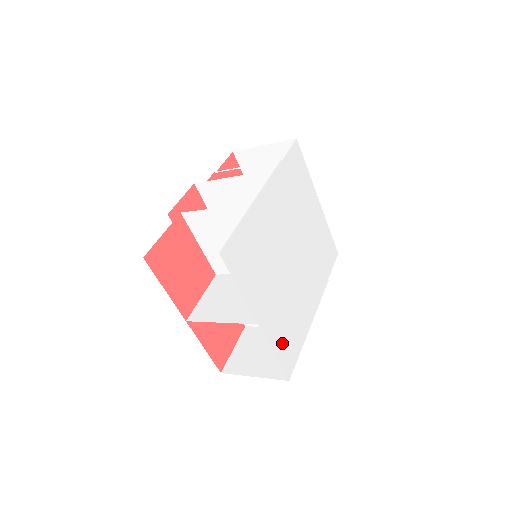
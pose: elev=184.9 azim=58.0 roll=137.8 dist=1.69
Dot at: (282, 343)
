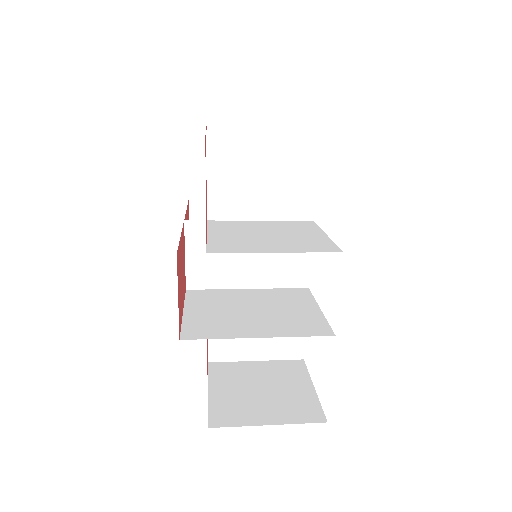
Dot at: occluded
